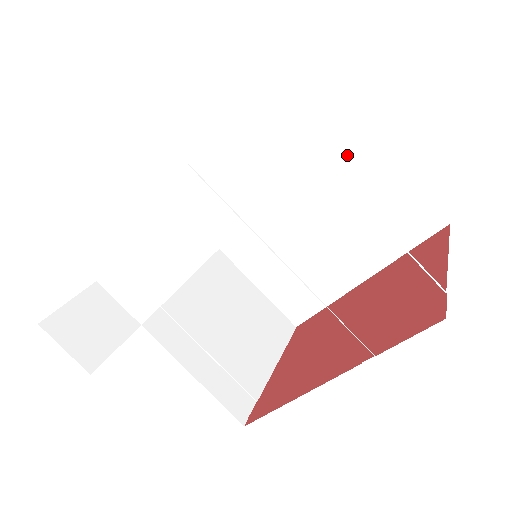
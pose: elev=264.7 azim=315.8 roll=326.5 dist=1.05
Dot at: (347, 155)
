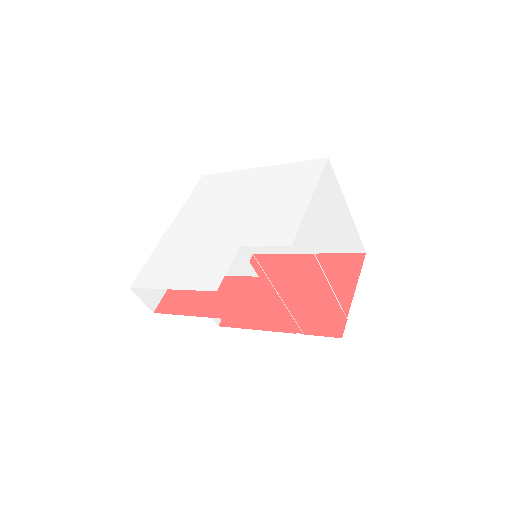
Dot at: (328, 202)
